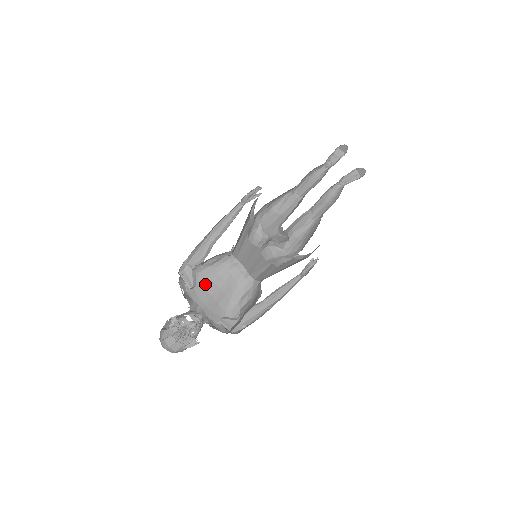
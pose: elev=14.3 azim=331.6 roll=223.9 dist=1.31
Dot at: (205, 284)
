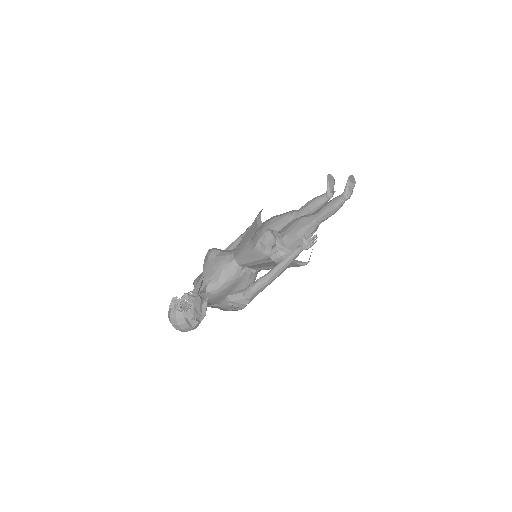
Dot at: (223, 294)
